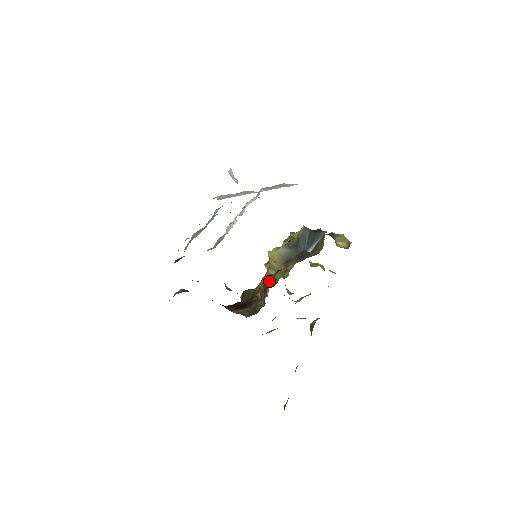
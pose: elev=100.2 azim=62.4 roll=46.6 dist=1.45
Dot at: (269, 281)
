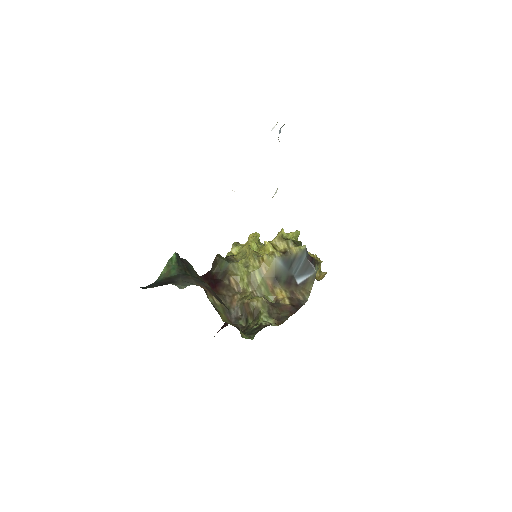
Dot at: (251, 284)
